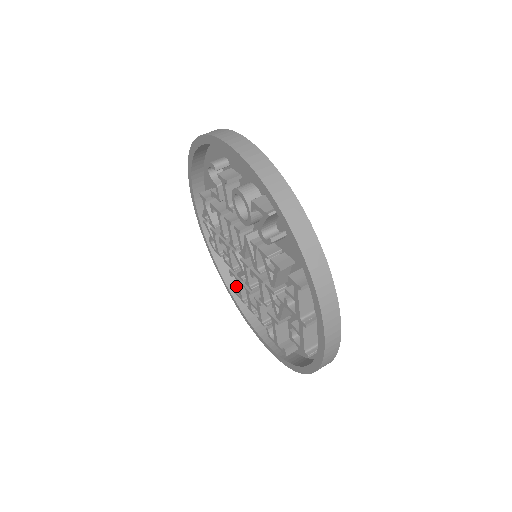
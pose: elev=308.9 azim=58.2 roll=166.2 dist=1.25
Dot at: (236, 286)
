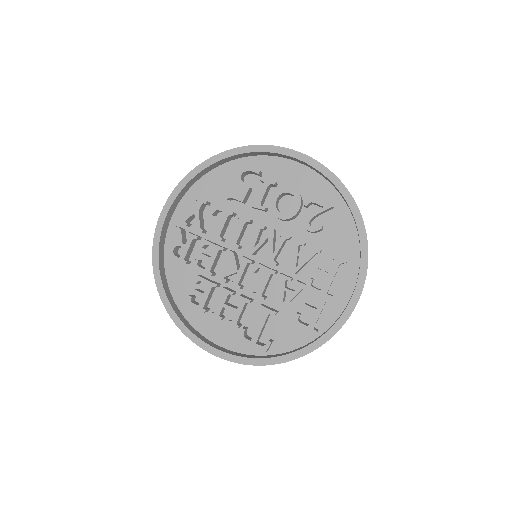
Dot at: (200, 293)
